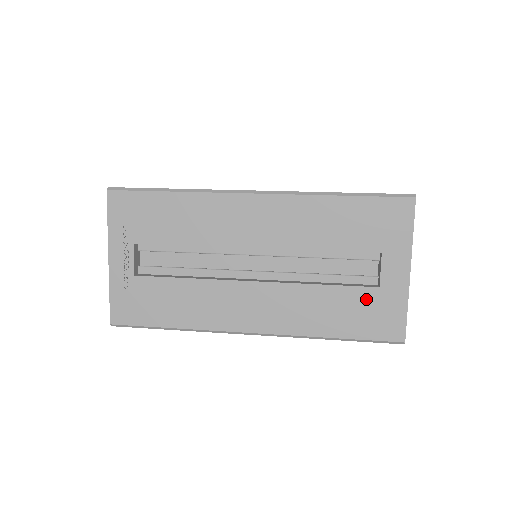
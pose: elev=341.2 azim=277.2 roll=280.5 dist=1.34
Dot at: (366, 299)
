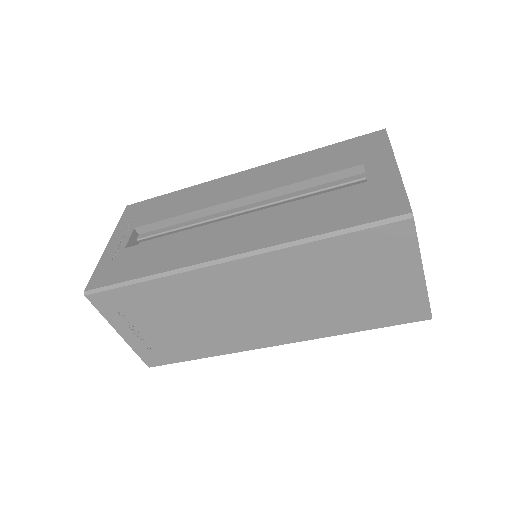
Dot at: (355, 195)
